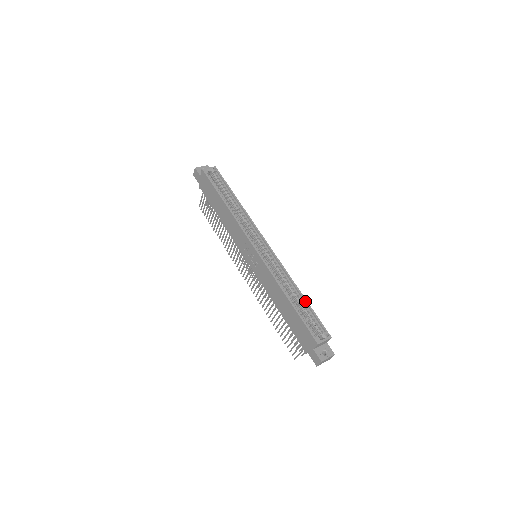
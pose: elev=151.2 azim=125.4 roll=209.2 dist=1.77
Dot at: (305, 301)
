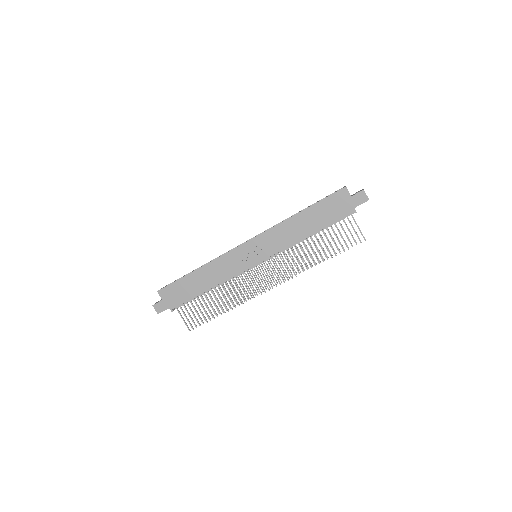
Dot at: occluded
